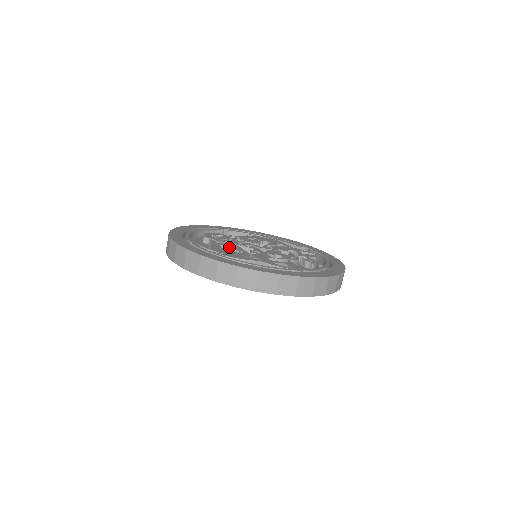
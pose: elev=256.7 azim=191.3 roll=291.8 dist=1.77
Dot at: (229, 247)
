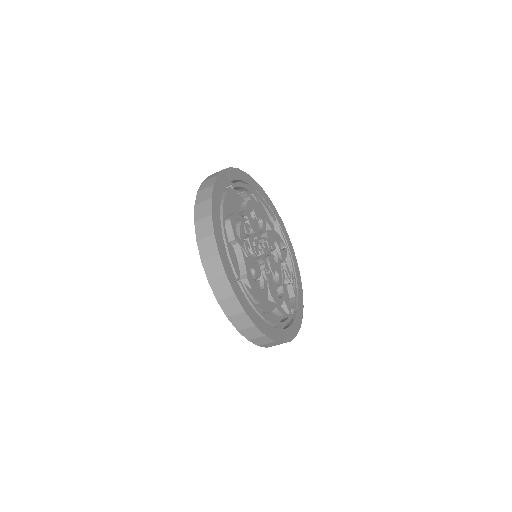
Dot at: (256, 273)
